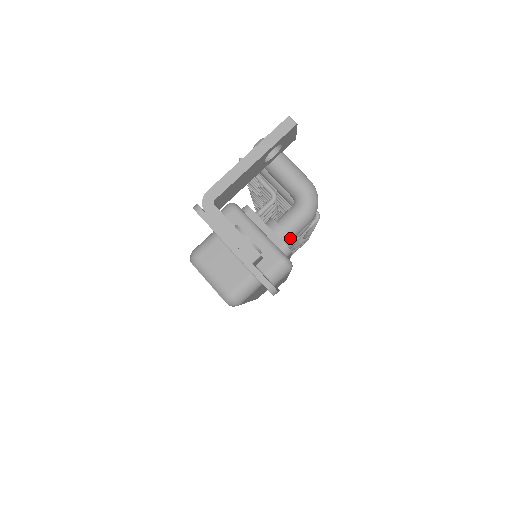
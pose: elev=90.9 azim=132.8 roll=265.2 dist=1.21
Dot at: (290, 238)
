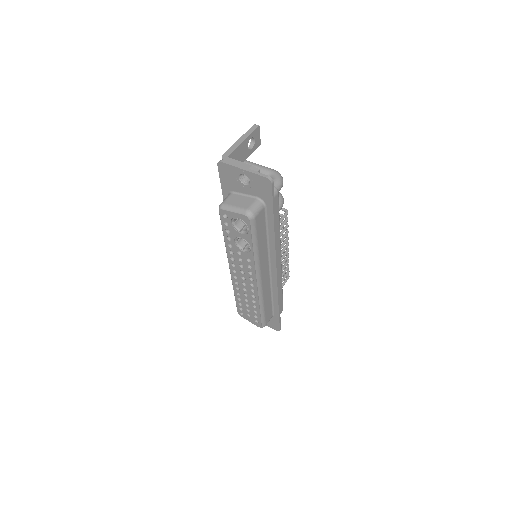
Dot at: occluded
